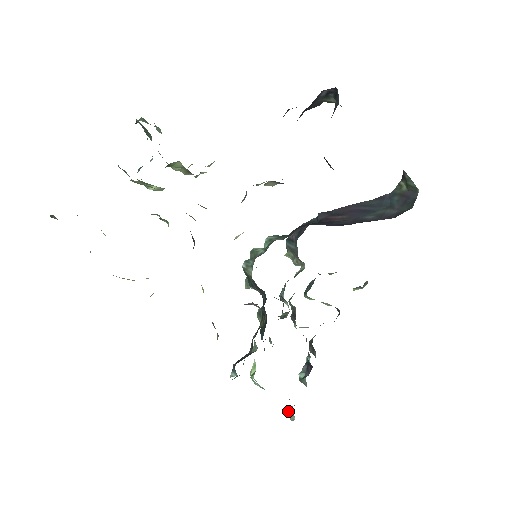
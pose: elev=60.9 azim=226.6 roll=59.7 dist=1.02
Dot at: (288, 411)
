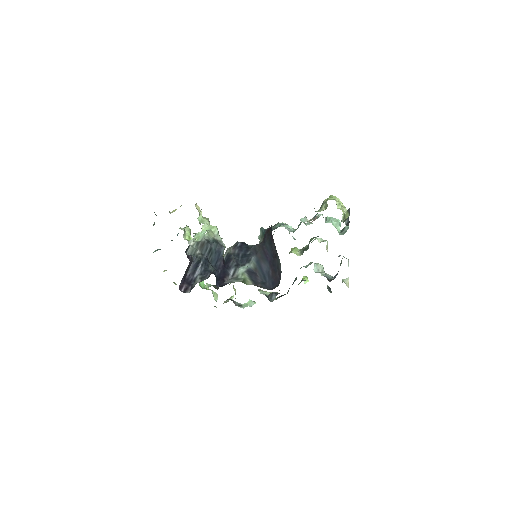
Dot at: occluded
